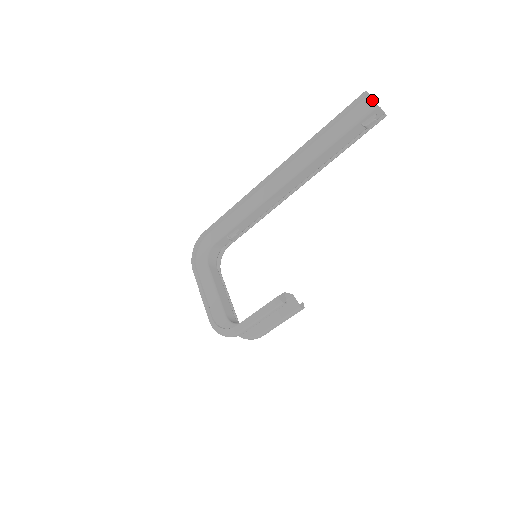
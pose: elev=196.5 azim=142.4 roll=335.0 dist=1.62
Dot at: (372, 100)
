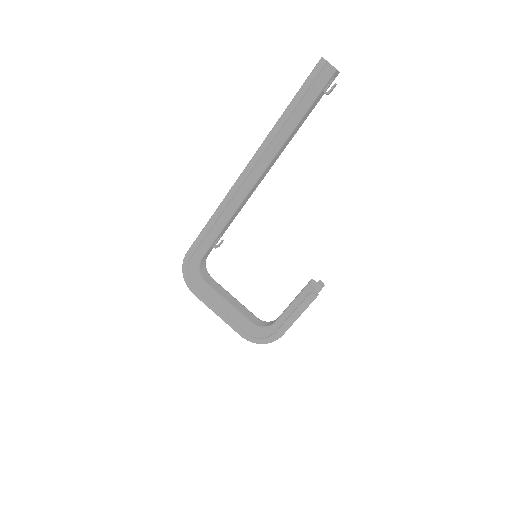
Dot at: (329, 65)
